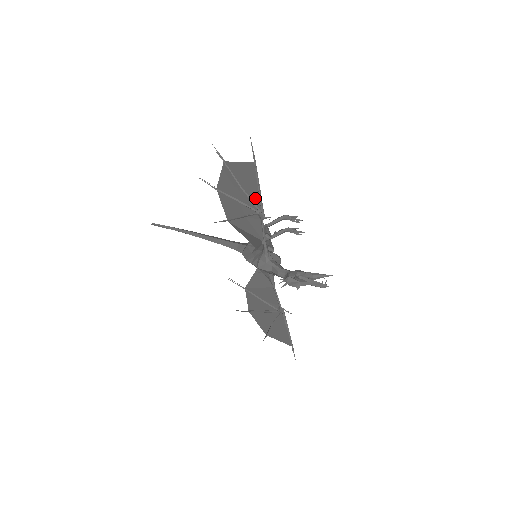
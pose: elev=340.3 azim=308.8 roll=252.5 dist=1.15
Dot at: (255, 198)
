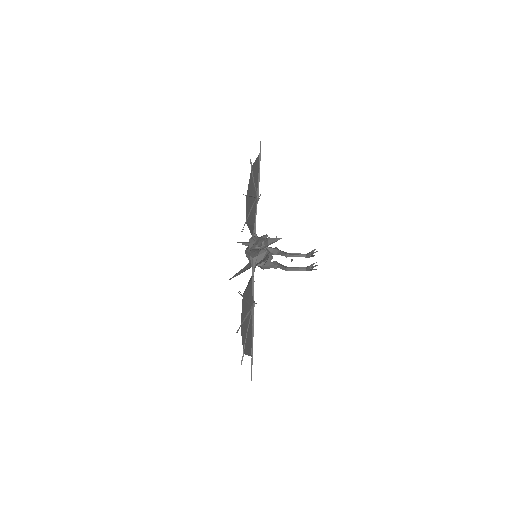
Dot at: (257, 185)
